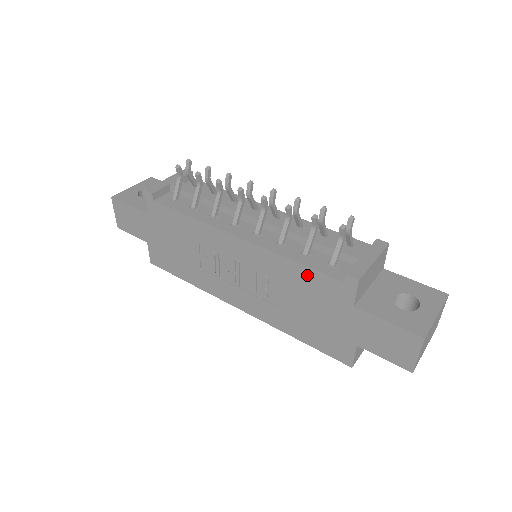
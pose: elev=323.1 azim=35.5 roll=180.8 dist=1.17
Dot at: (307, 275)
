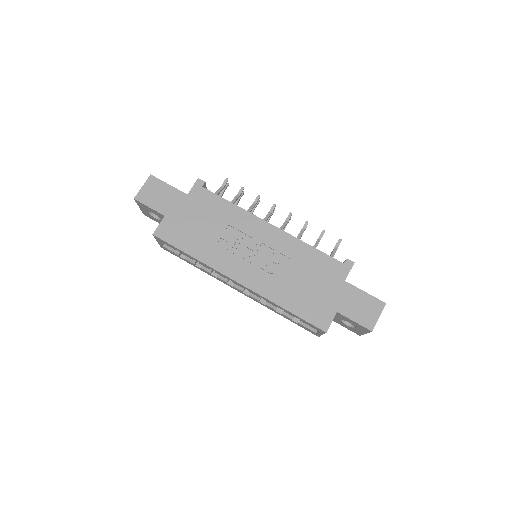
Dot at: (318, 257)
